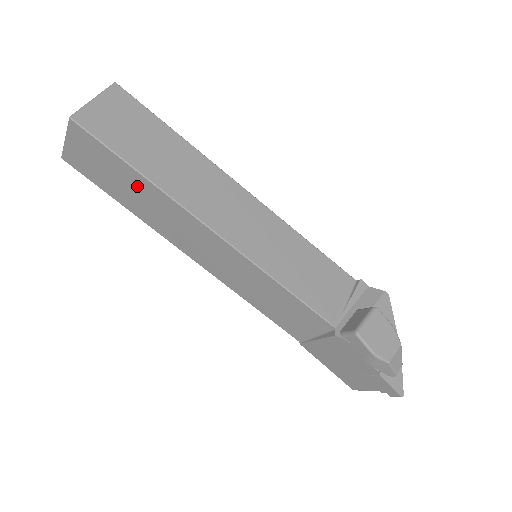
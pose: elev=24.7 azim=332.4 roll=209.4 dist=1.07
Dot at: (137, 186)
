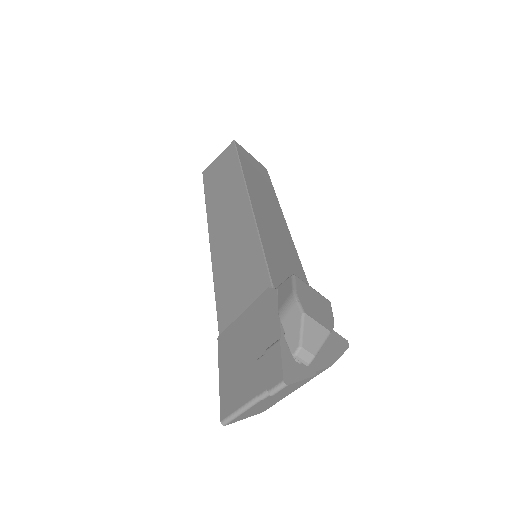
Dot at: (230, 176)
